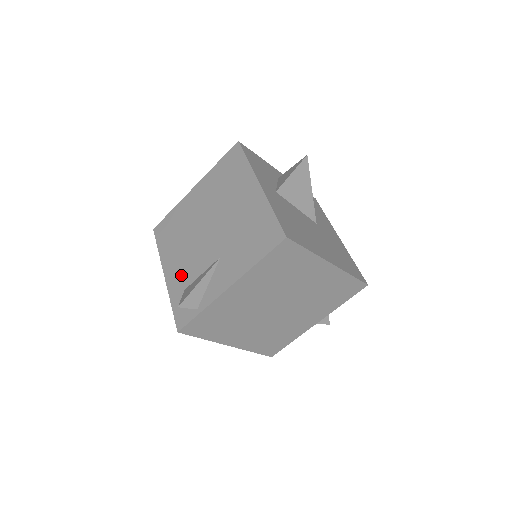
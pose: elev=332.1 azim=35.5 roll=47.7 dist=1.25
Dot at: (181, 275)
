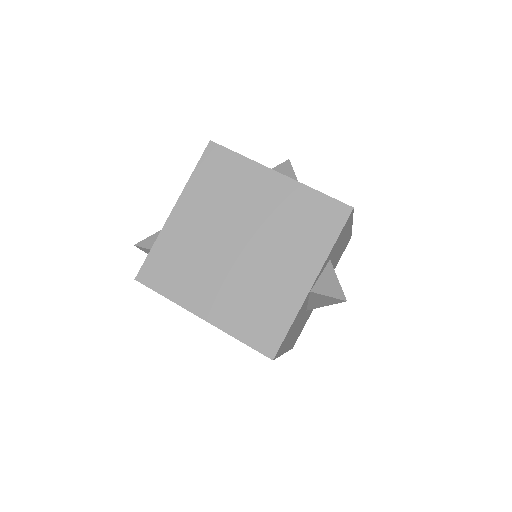
Dot at: occluded
